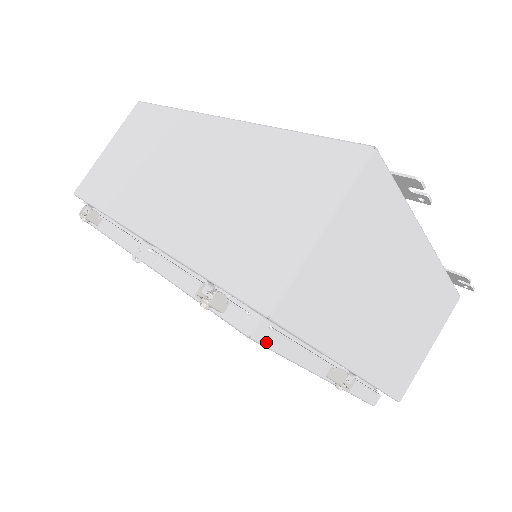
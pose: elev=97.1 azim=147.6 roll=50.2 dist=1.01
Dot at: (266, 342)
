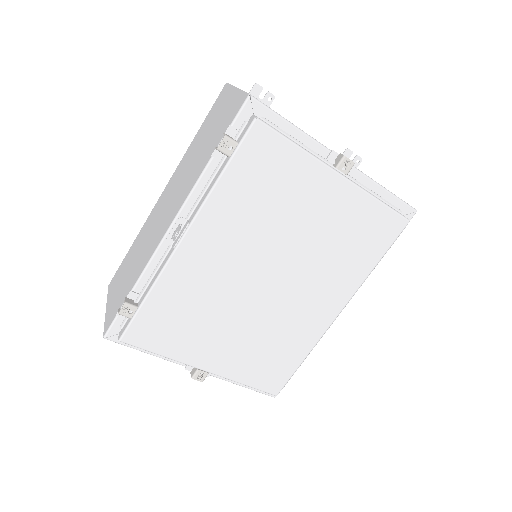
Dot at: (269, 125)
